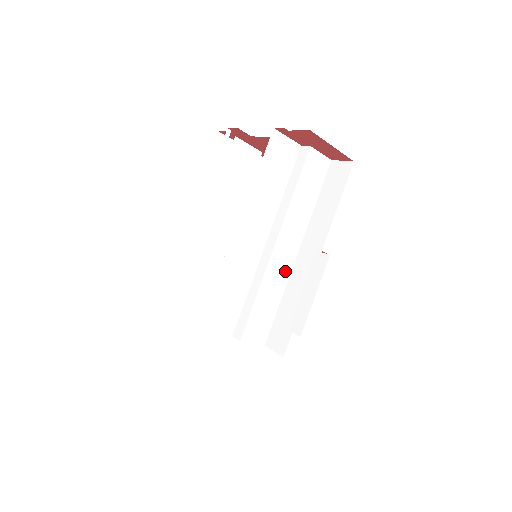
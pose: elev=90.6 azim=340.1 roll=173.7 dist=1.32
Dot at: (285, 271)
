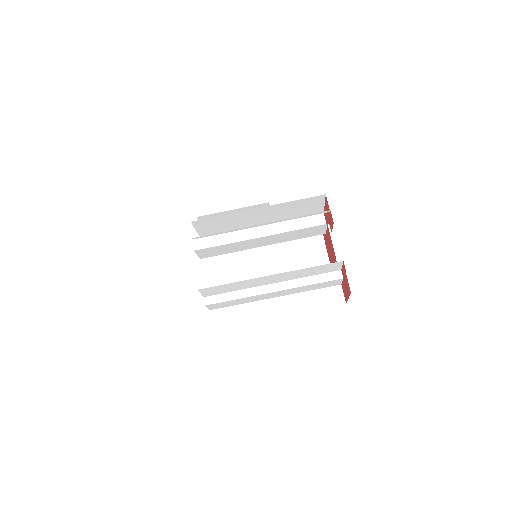
Dot at: (260, 299)
